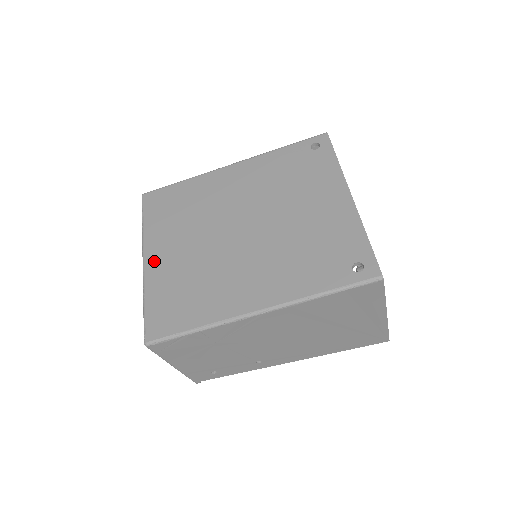
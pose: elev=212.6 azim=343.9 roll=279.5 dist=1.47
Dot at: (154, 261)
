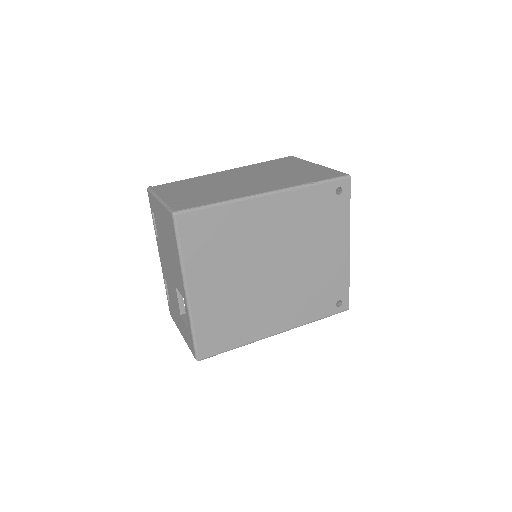
Dot at: (198, 295)
